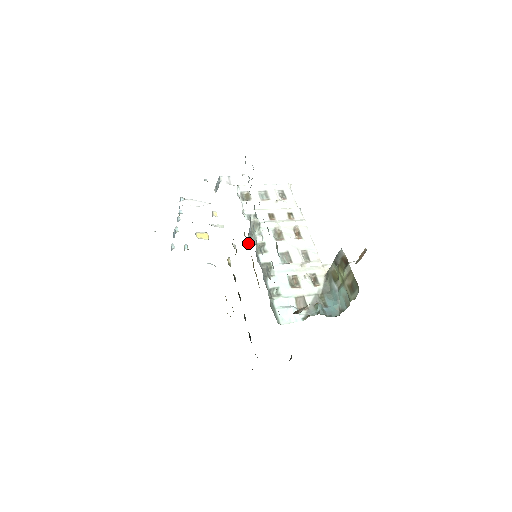
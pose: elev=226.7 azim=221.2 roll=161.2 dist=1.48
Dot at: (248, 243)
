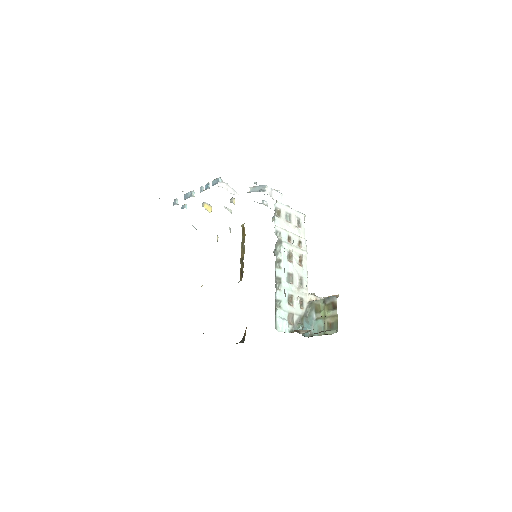
Dot at: (244, 235)
